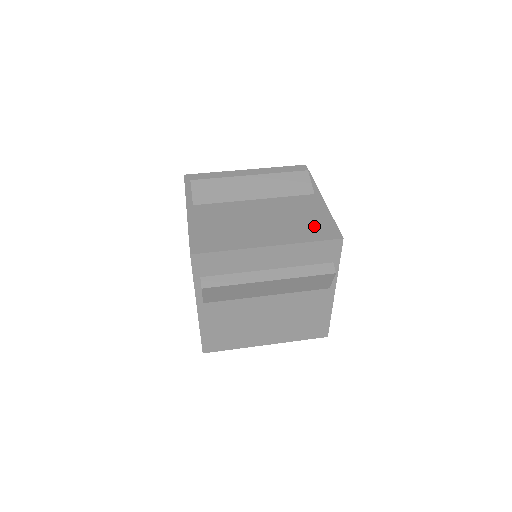
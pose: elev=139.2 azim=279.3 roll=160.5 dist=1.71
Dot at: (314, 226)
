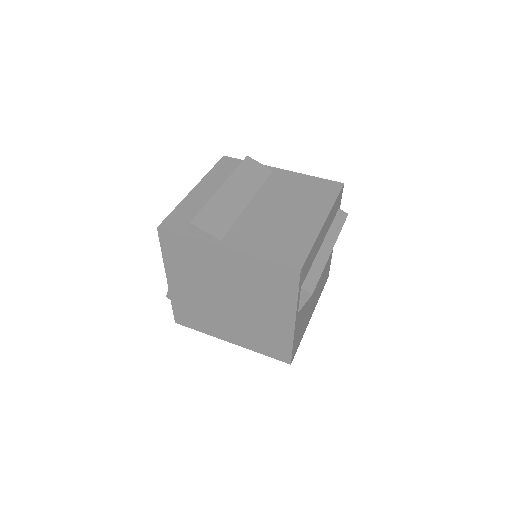
Dot at: (317, 189)
